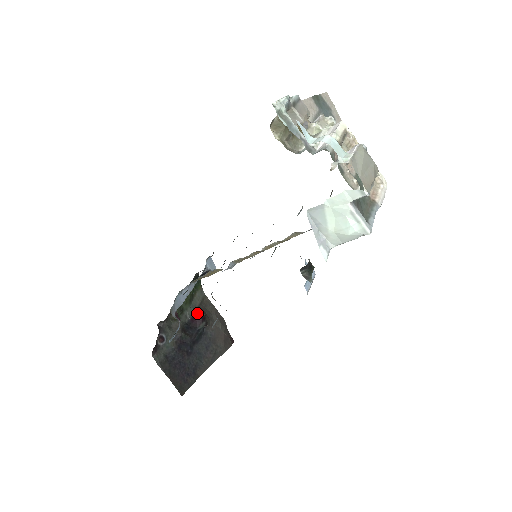
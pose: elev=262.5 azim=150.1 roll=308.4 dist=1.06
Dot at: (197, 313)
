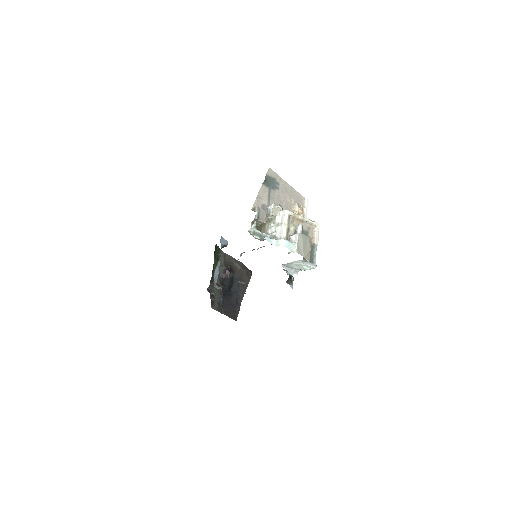
Dot at: (225, 269)
